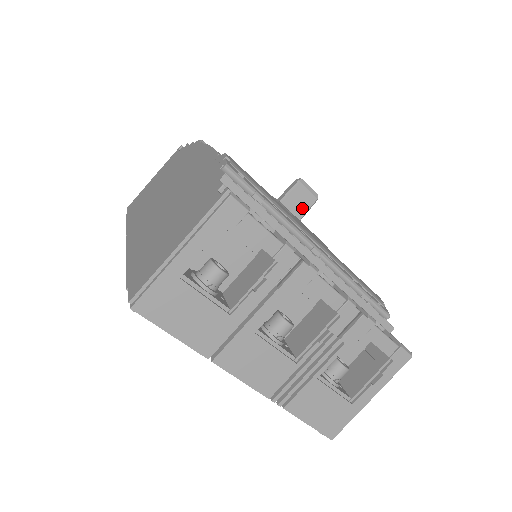
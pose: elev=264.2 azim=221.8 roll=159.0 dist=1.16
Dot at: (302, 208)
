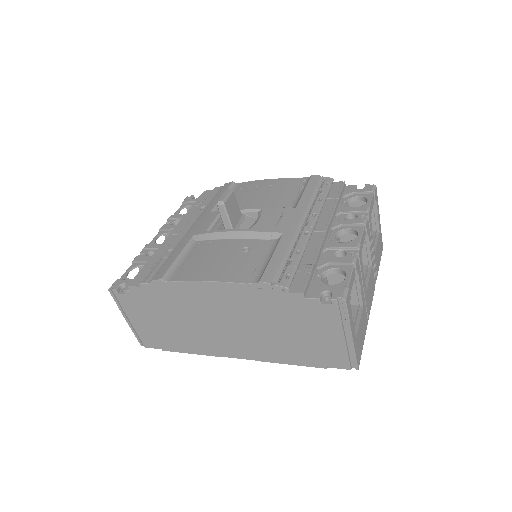
Dot at: (236, 207)
